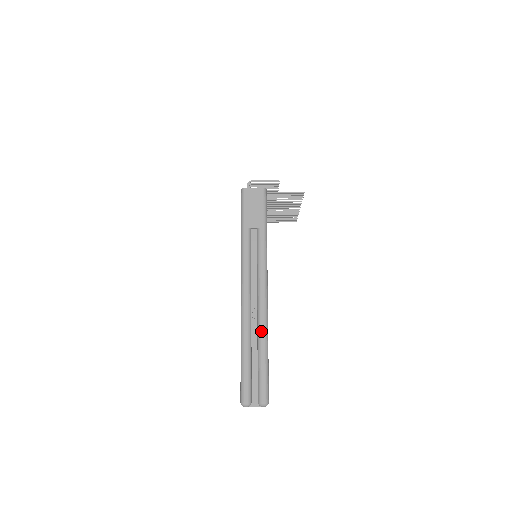
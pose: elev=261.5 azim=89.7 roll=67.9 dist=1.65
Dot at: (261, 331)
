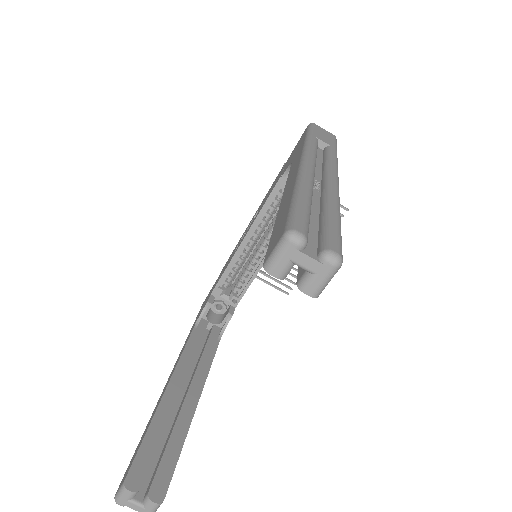
Dot at: (332, 194)
